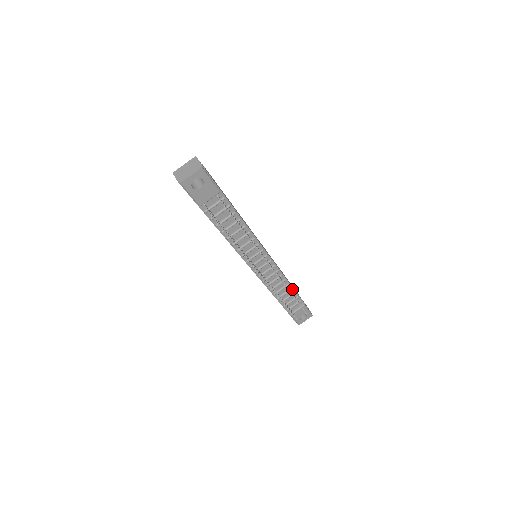
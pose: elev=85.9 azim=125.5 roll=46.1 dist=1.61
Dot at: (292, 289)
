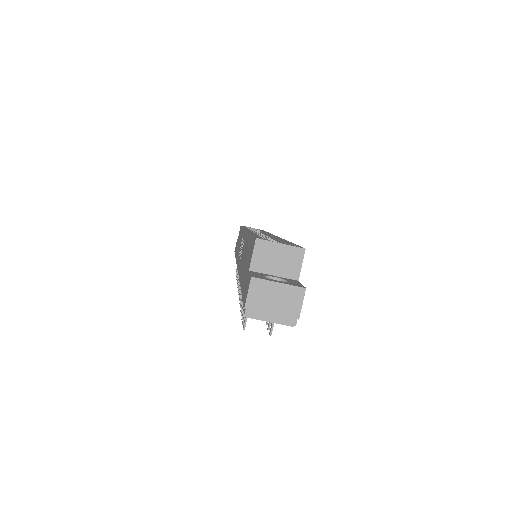
Dot at: occluded
